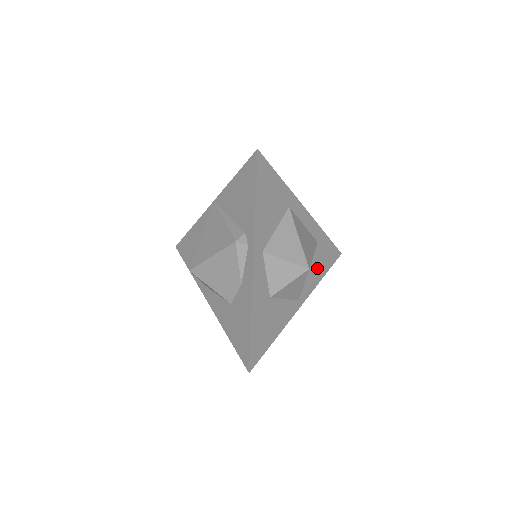
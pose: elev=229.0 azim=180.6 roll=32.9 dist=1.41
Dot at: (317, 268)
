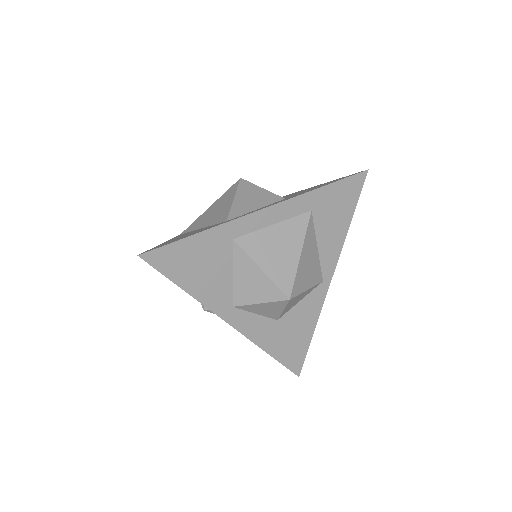
Dot at: (331, 230)
